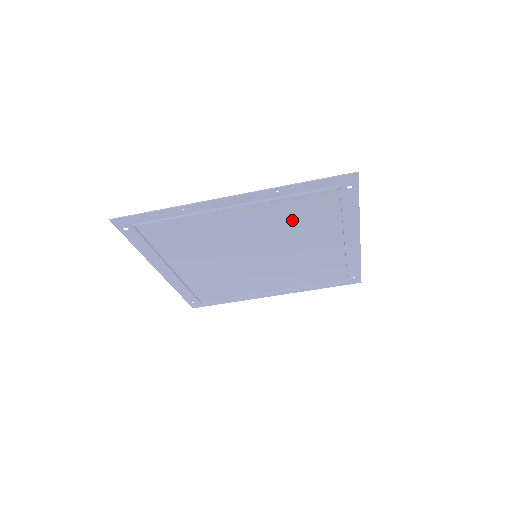
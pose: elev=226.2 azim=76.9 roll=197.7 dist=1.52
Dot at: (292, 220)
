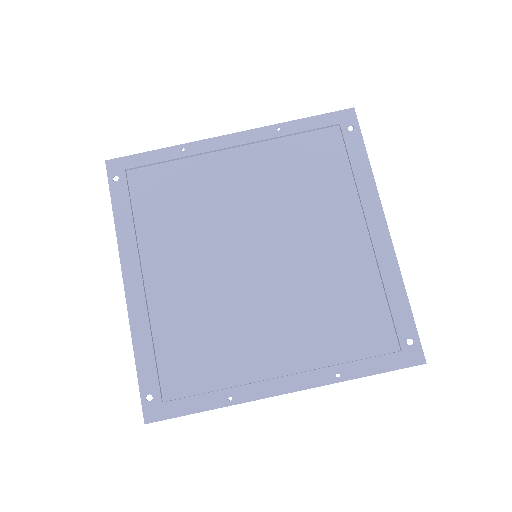
Dot at: (297, 180)
